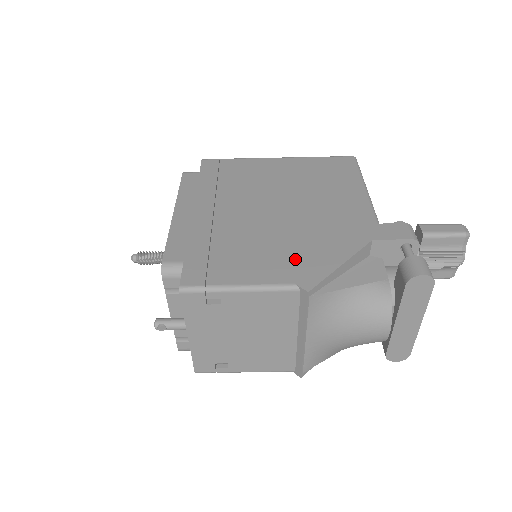
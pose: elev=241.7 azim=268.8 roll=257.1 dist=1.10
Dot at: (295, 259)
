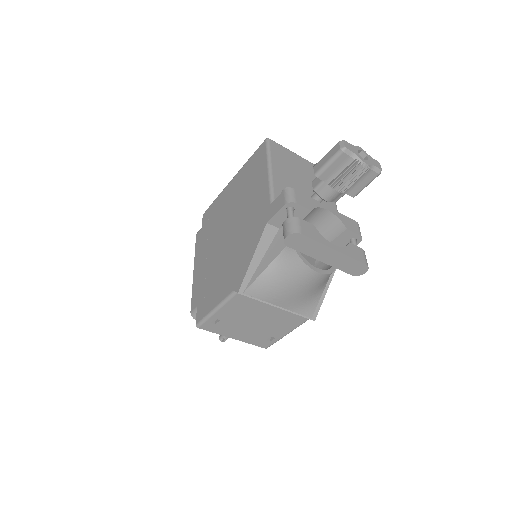
Dot at: (234, 270)
